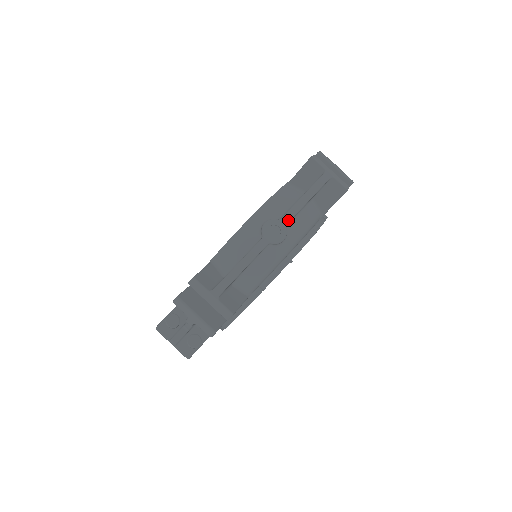
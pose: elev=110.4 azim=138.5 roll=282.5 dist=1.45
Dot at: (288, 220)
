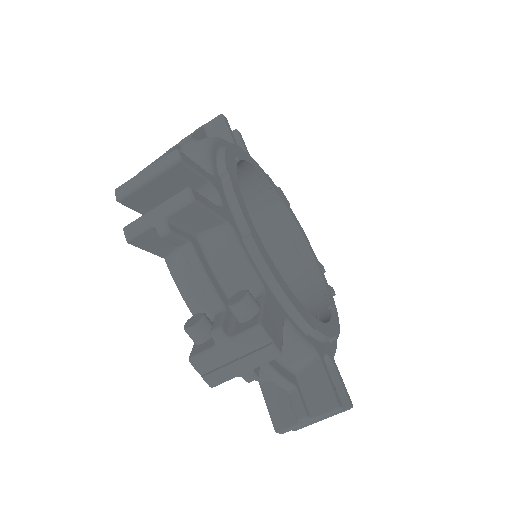
Dot at: occluded
